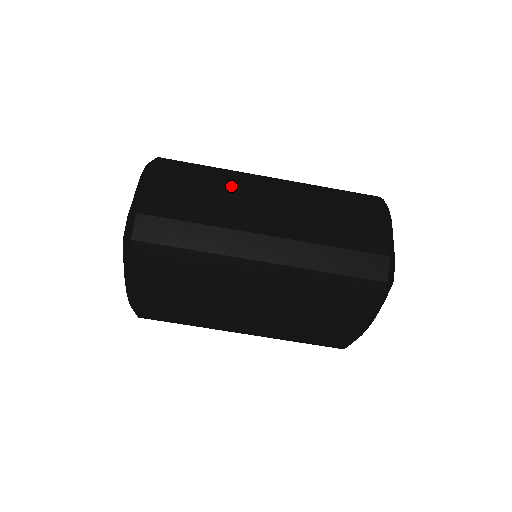
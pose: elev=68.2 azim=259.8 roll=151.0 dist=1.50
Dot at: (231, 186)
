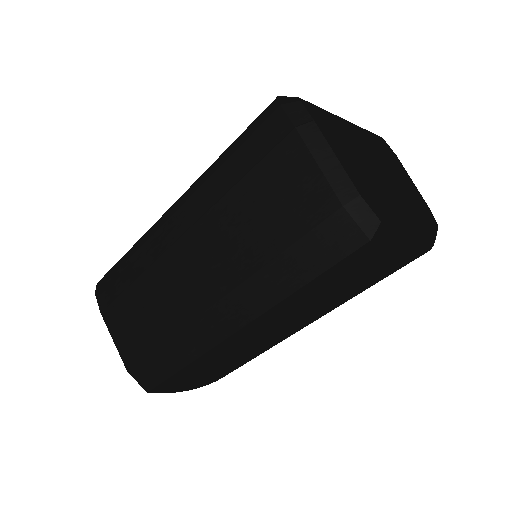
Dot at: (152, 268)
